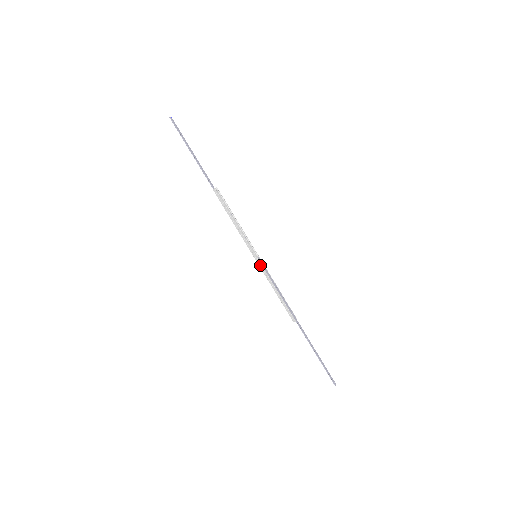
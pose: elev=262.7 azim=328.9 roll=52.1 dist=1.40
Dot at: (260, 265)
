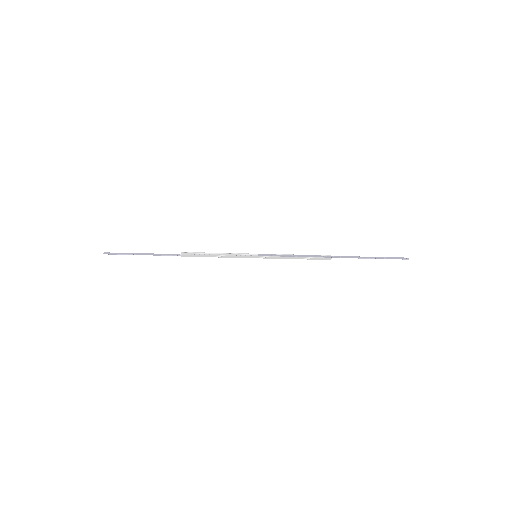
Dot at: (265, 258)
